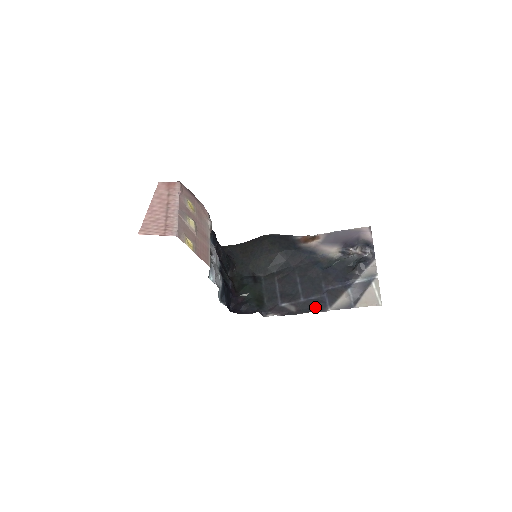
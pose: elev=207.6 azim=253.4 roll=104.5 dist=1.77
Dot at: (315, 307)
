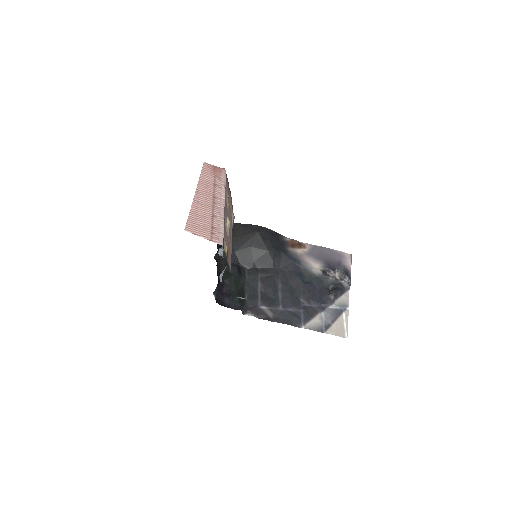
Dot at: (291, 320)
